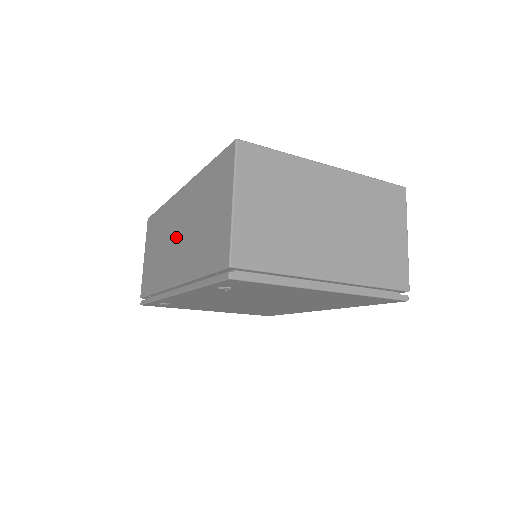
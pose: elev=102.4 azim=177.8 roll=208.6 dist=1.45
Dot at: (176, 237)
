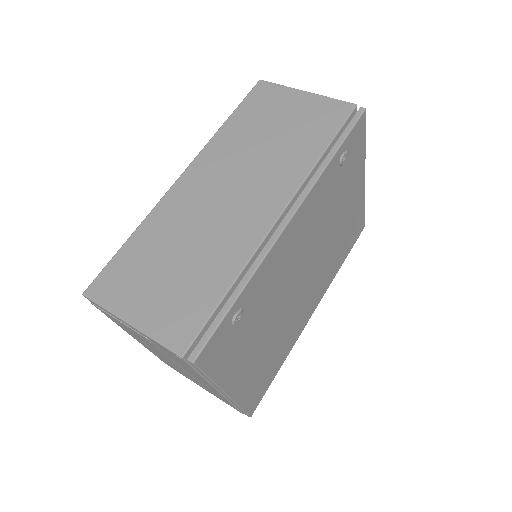
Dot at: (227, 195)
